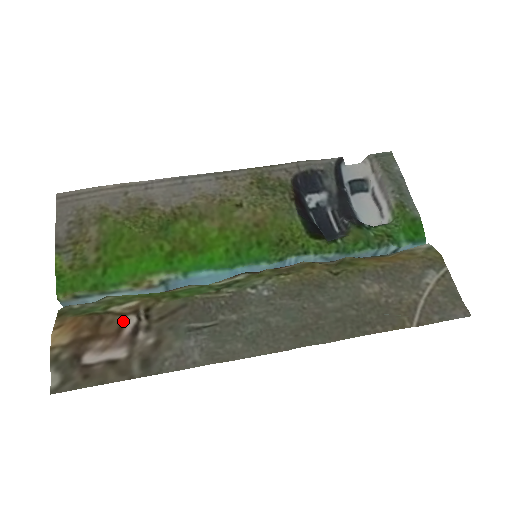
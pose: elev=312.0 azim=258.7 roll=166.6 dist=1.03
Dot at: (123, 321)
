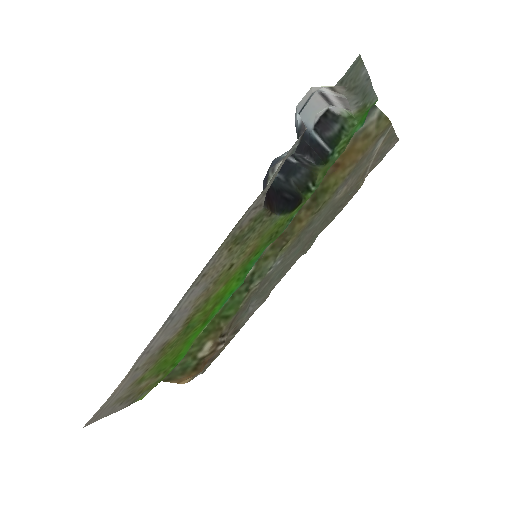
Dot at: (217, 351)
